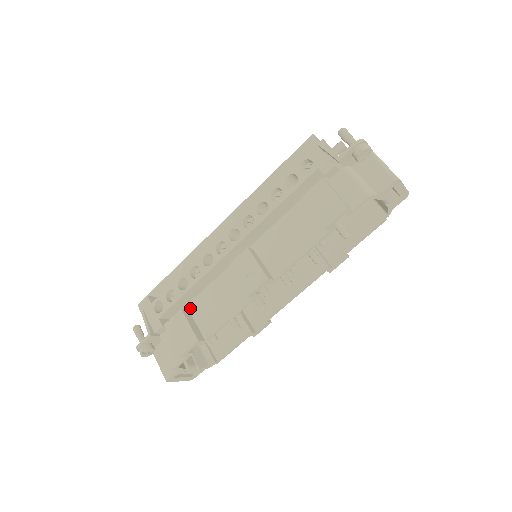
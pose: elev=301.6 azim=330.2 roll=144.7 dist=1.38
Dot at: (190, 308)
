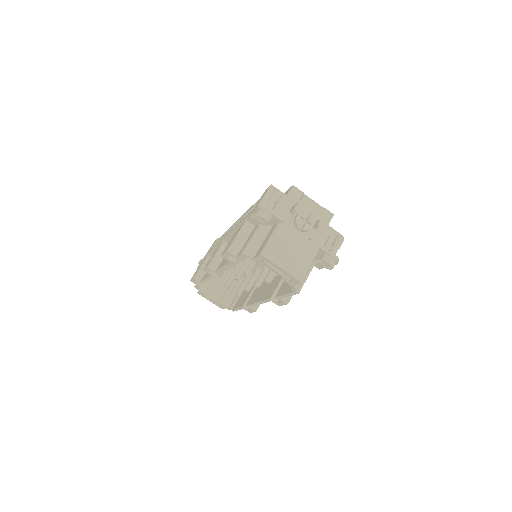
Dot at: occluded
